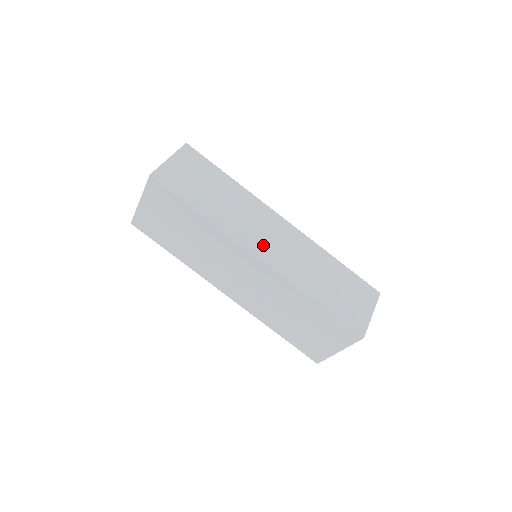
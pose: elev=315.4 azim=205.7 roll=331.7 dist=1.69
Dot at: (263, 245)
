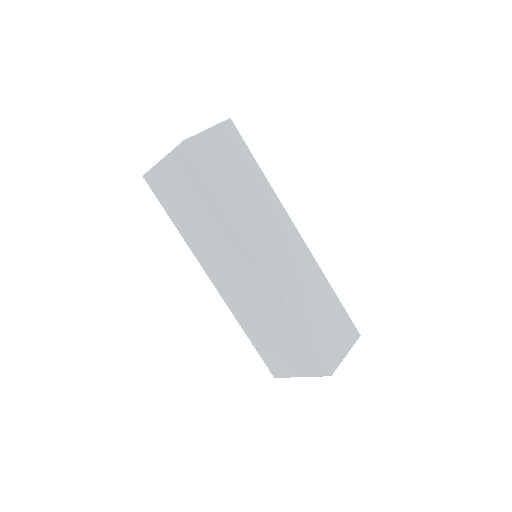
Dot at: (270, 253)
